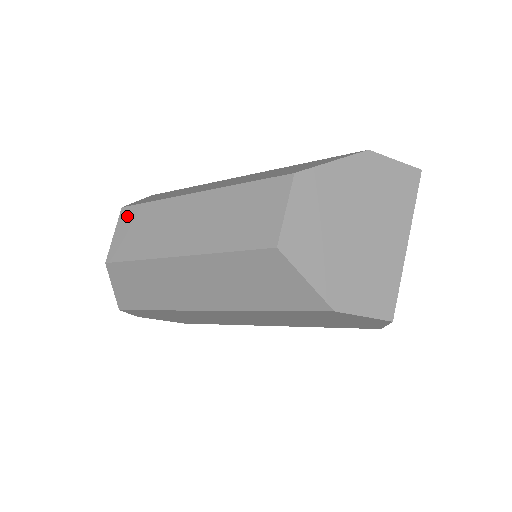
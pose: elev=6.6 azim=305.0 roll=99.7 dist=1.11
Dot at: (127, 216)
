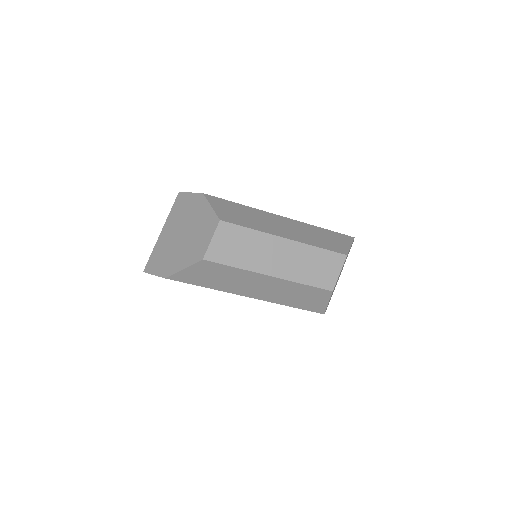
Dot at: (226, 230)
